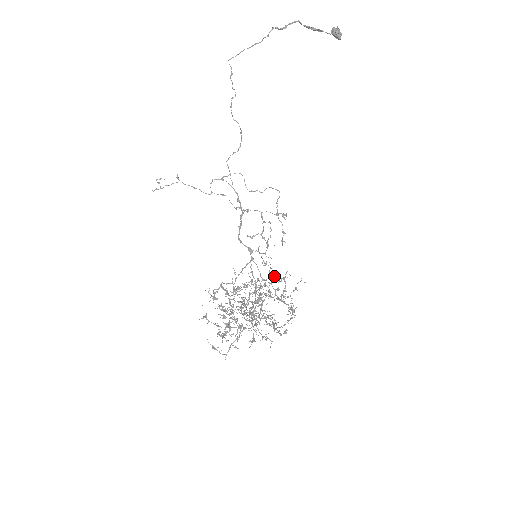
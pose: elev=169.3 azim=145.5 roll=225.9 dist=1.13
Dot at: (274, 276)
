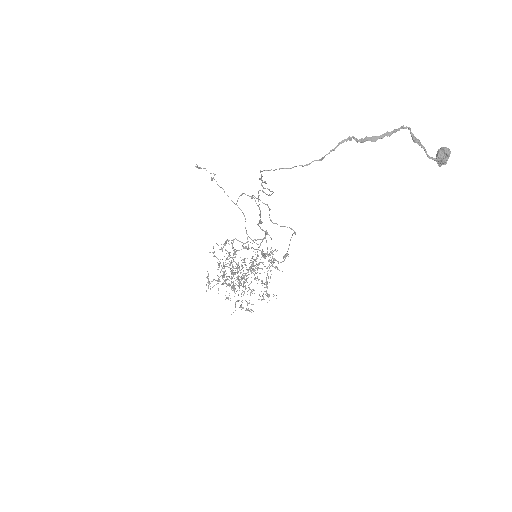
Dot at: occluded
